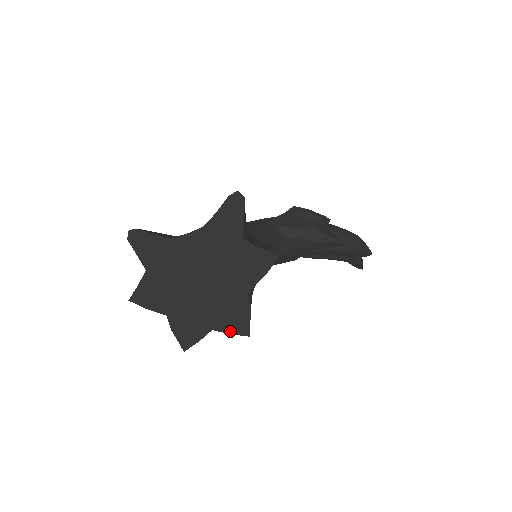
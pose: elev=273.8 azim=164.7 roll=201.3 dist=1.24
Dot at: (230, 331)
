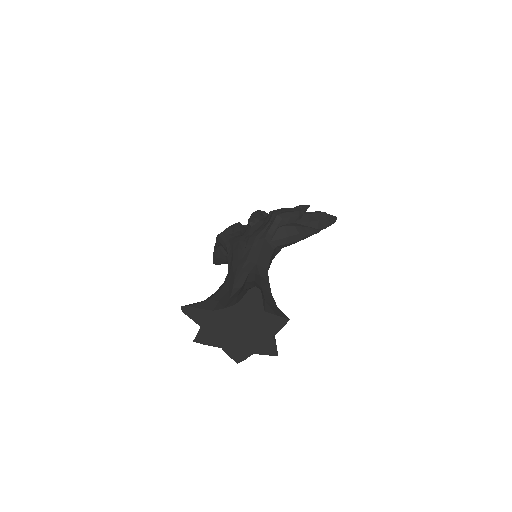
Dot at: (265, 354)
